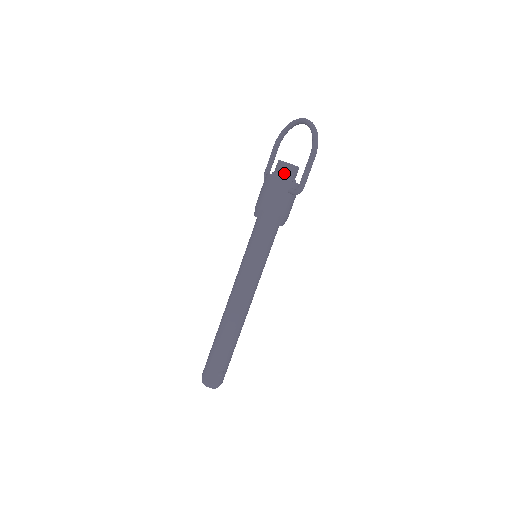
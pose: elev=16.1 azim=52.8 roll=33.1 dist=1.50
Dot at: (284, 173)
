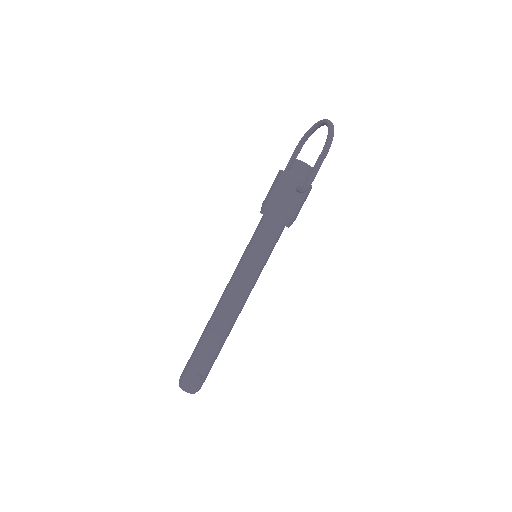
Dot at: (295, 171)
